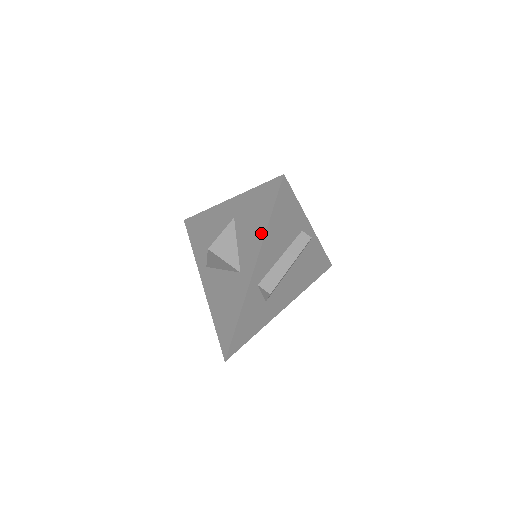
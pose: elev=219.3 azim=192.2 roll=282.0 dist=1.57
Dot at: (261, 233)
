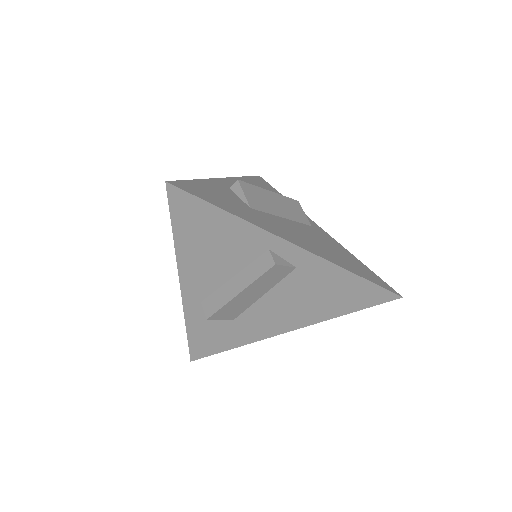
Dot at: occluded
